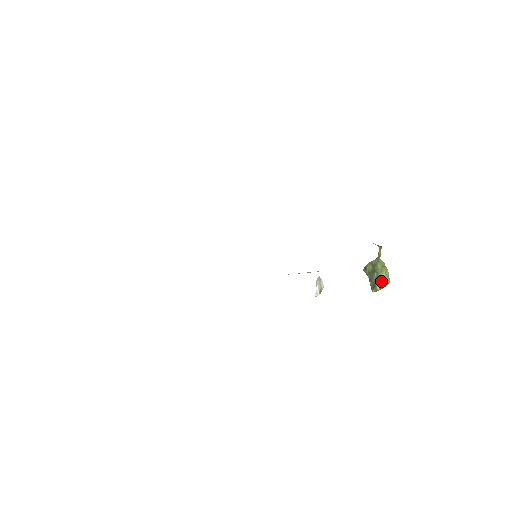
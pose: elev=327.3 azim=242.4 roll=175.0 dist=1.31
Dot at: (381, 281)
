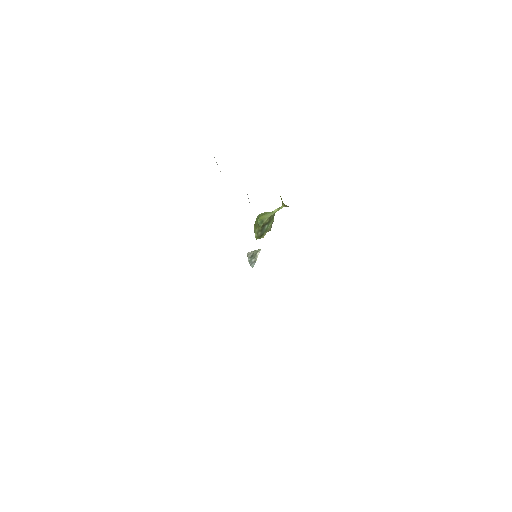
Dot at: (268, 231)
